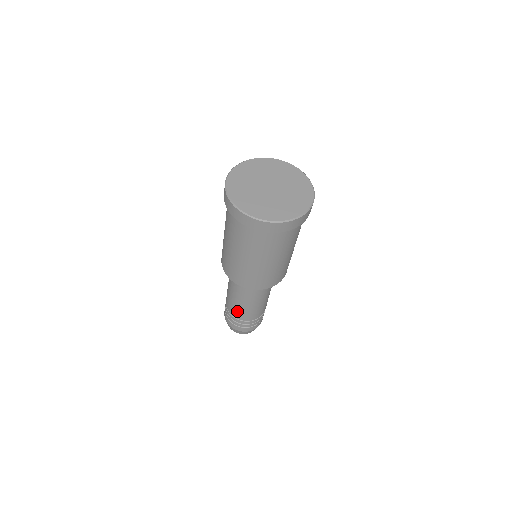
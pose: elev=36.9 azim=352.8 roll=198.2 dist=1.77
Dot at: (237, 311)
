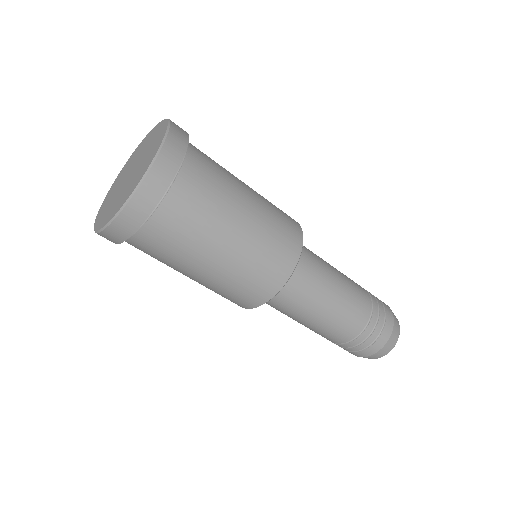
Dot at: (331, 334)
